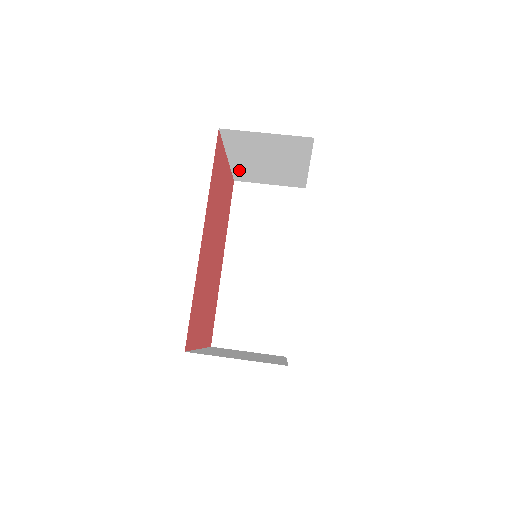
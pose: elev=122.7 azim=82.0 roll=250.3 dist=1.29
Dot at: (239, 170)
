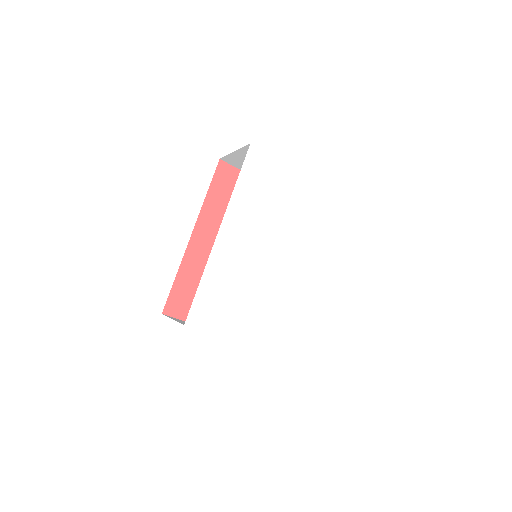
Dot at: occluded
